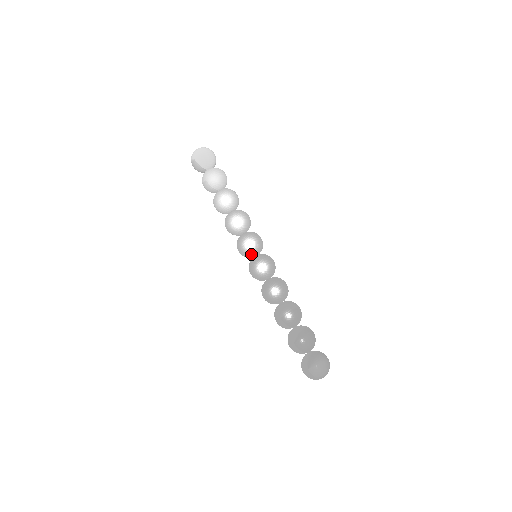
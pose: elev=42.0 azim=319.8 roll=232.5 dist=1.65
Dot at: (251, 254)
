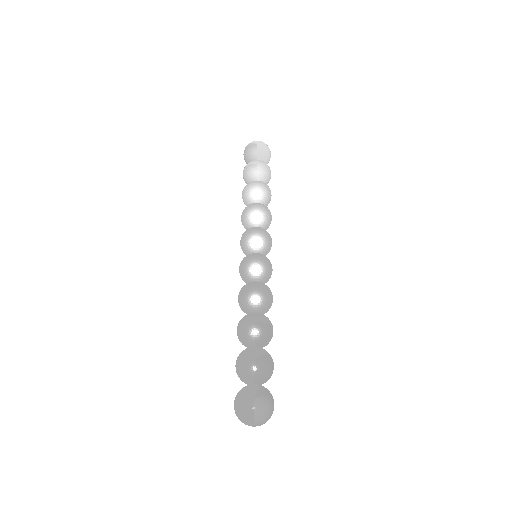
Dot at: (257, 248)
